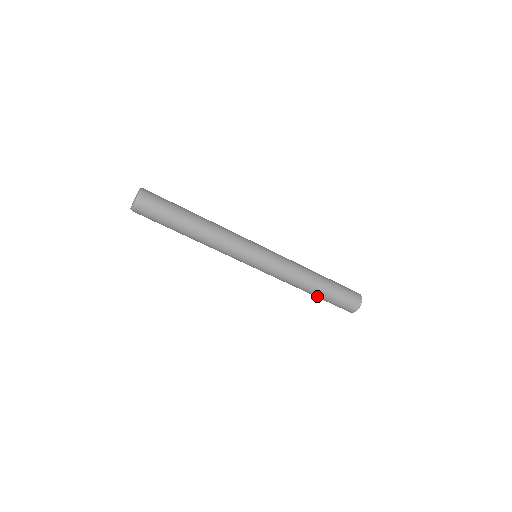
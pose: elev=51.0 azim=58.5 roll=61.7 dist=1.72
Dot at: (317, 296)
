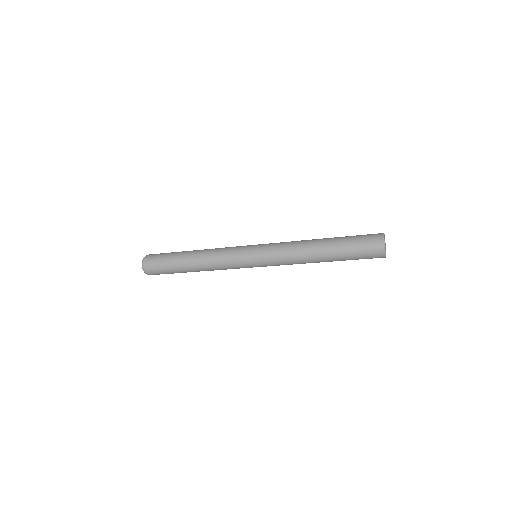
Dot at: (333, 260)
